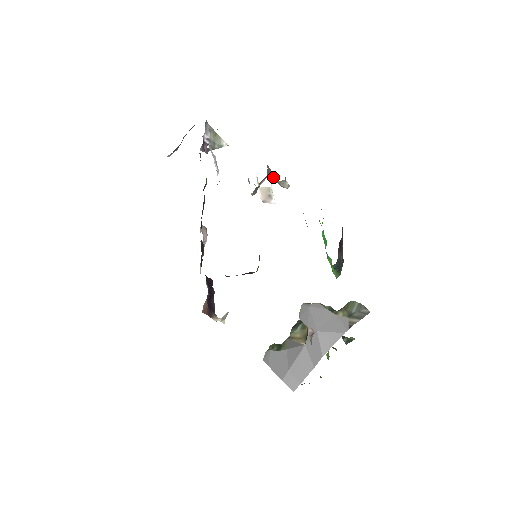
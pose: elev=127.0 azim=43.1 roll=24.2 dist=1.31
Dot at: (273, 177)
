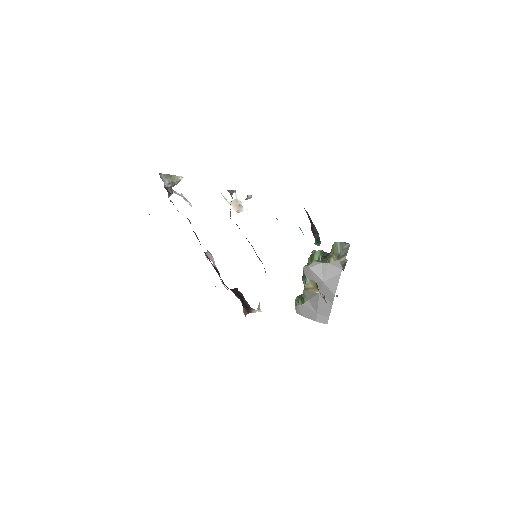
Dot at: (235, 192)
